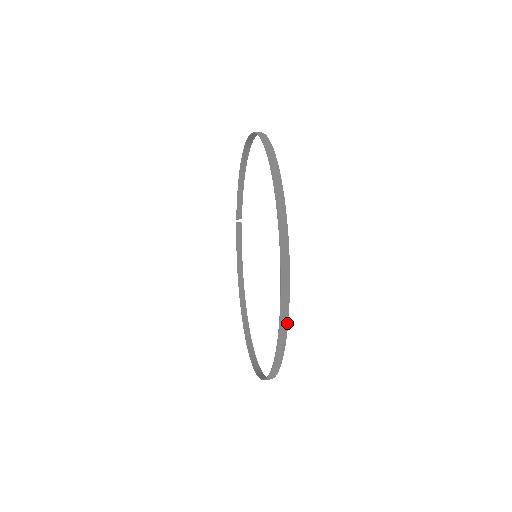
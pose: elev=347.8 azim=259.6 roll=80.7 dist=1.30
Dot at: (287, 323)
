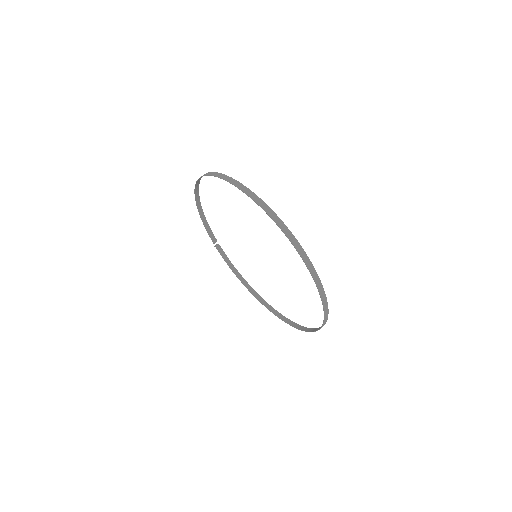
Dot at: (319, 278)
